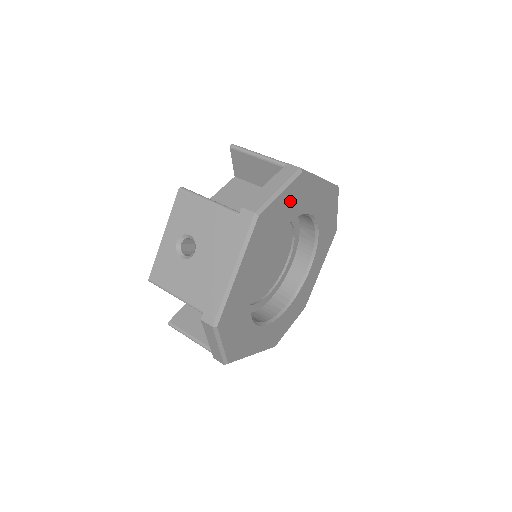
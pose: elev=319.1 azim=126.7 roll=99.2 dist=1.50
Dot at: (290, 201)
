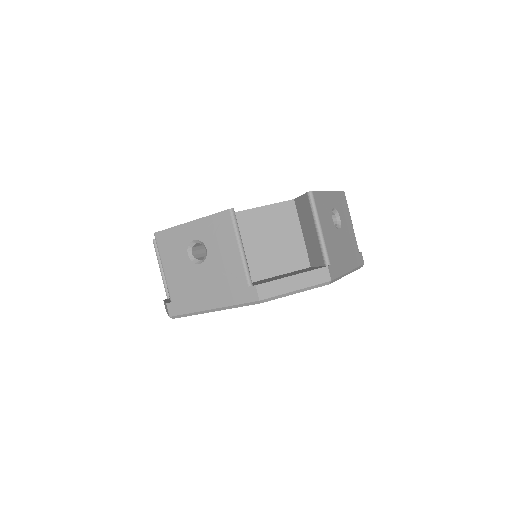
Dot at: occluded
